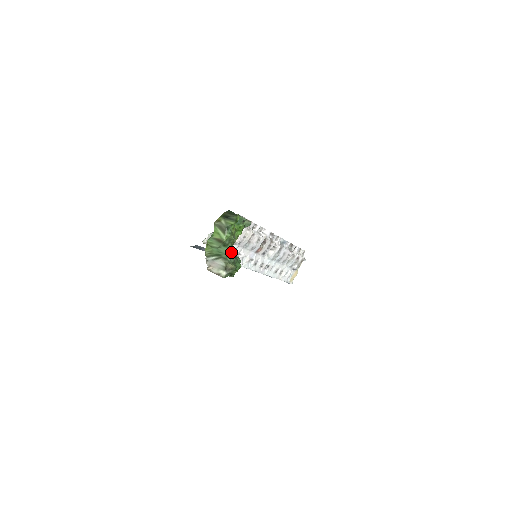
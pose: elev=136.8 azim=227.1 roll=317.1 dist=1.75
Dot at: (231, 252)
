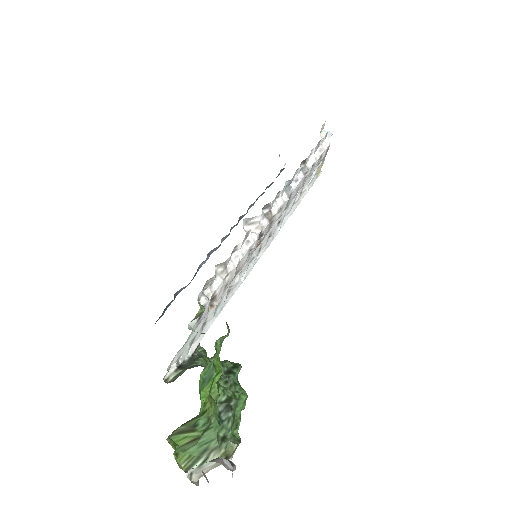
Dot at: (220, 399)
